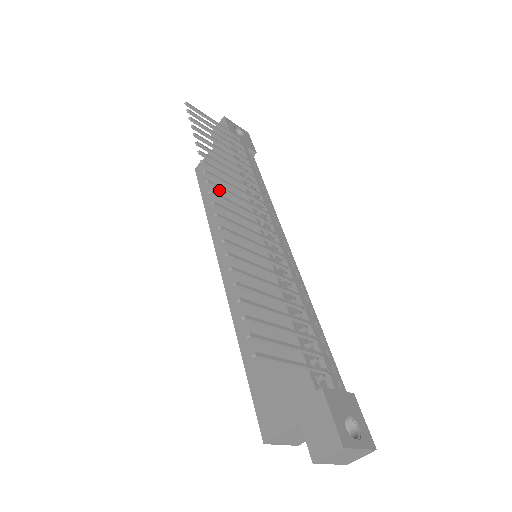
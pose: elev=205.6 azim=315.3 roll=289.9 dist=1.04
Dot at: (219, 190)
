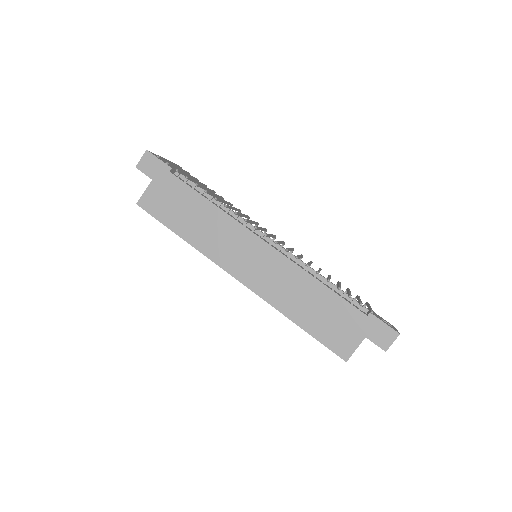
Dot at: (248, 222)
